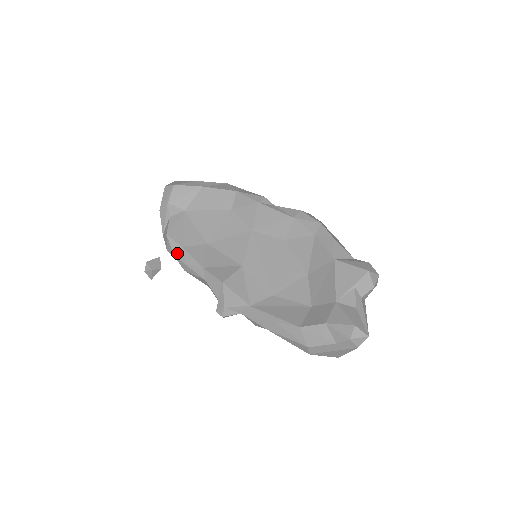
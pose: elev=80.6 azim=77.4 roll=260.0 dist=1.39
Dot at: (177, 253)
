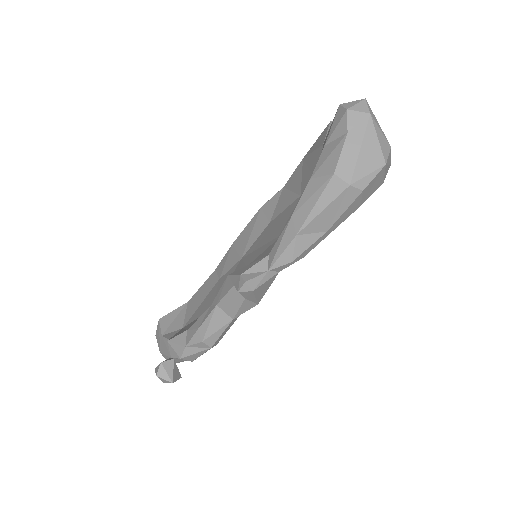
Dot at: (186, 340)
